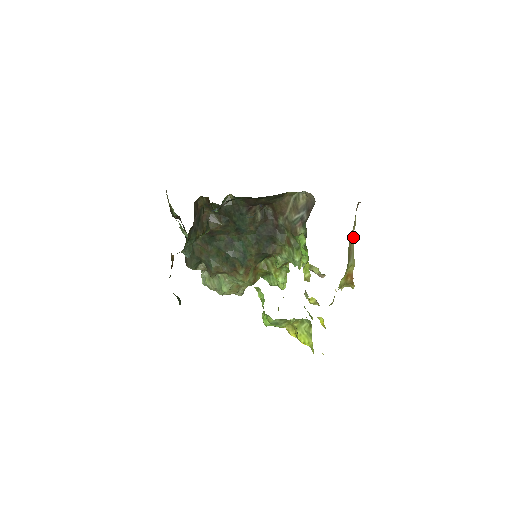
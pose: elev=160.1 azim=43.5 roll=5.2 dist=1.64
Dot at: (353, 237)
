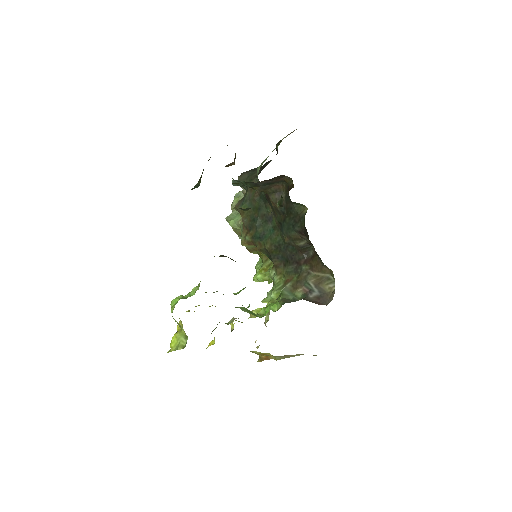
Dot at: occluded
